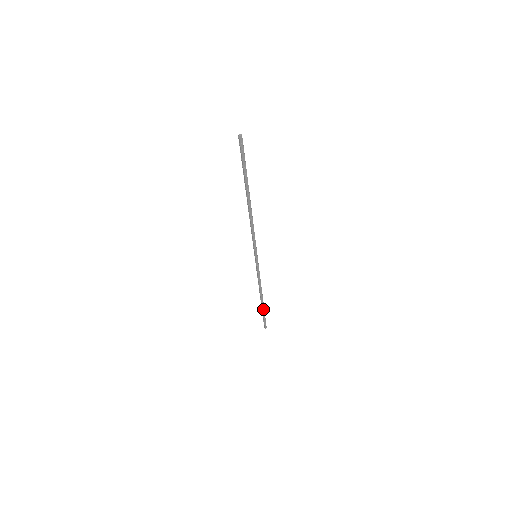
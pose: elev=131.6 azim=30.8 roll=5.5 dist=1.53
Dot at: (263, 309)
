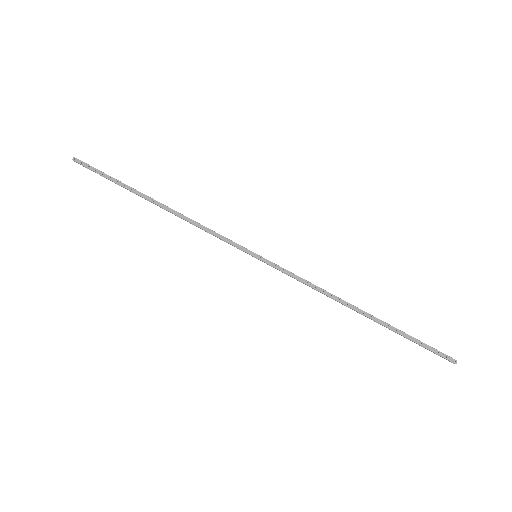
Dot at: (391, 328)
